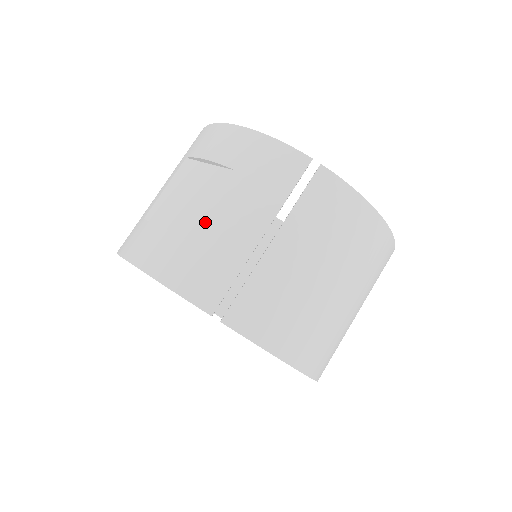
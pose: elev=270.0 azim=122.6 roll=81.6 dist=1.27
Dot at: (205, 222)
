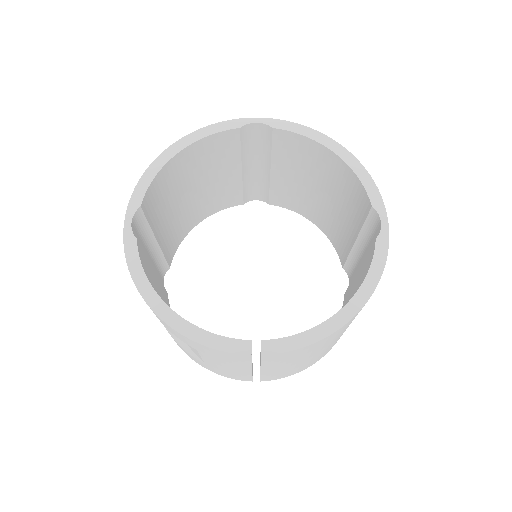
Dot at: (206, 362)
